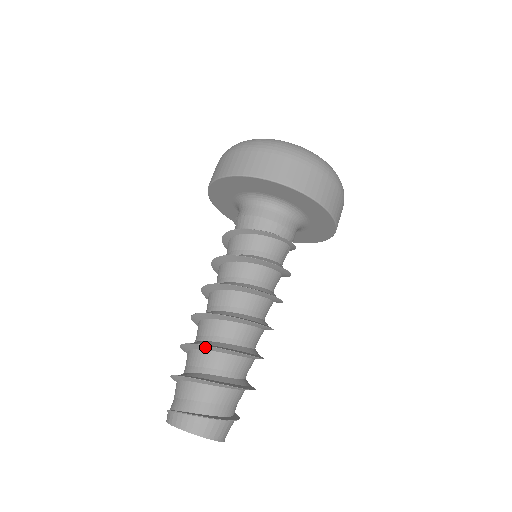
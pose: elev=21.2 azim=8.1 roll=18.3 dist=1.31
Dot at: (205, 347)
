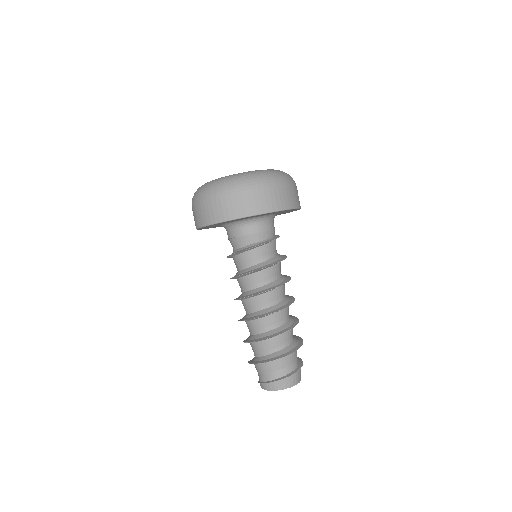
Dot at: (263, 340)
